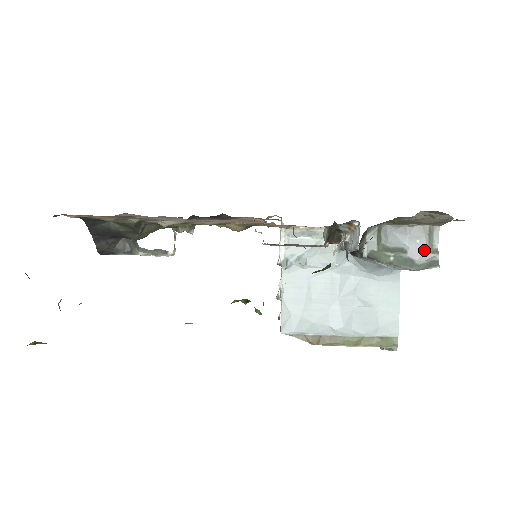
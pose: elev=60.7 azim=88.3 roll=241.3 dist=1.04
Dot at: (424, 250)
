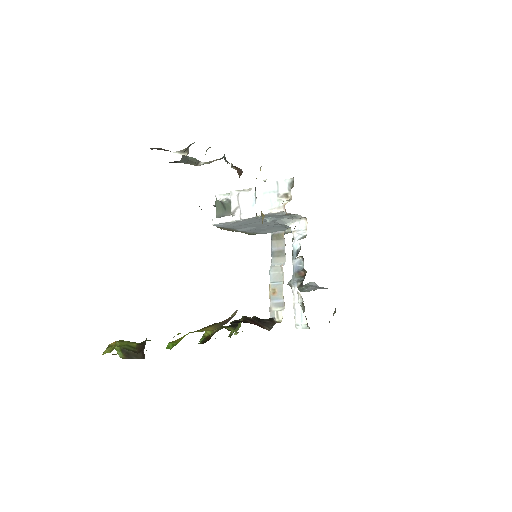
Dot at: (314, 289)
